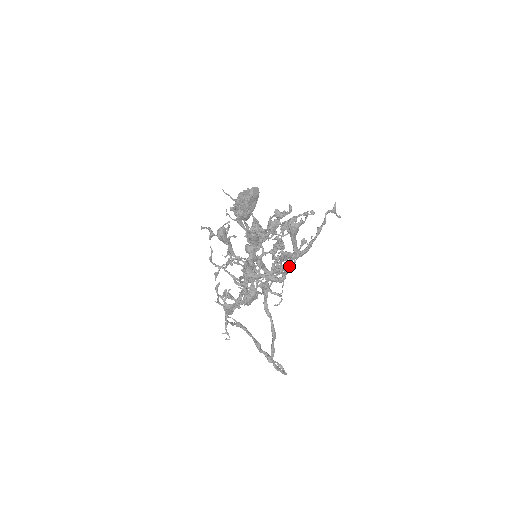
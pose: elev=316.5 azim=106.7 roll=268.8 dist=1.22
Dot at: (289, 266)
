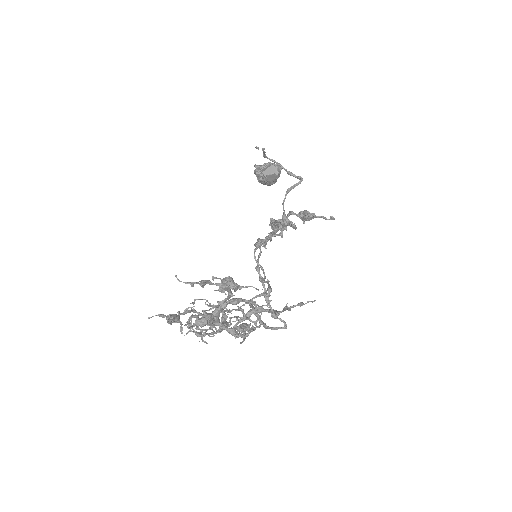
Dot at: (246, 336)
